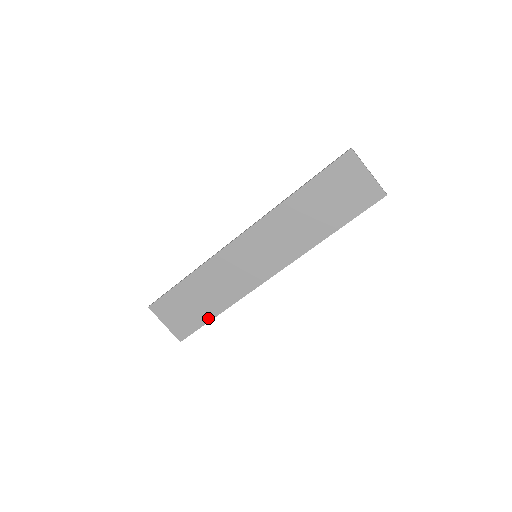
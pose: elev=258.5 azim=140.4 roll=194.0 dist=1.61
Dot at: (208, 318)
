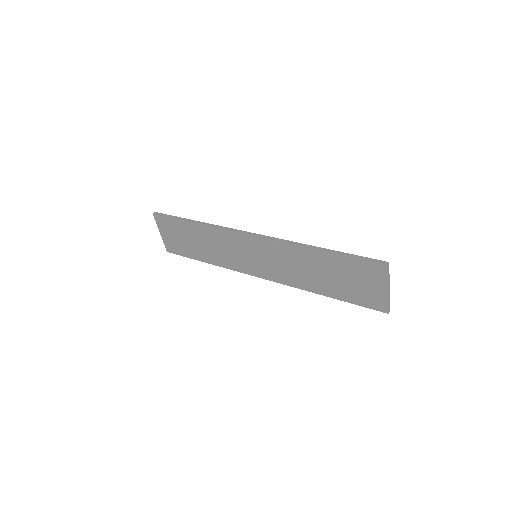
Dot at: (195, 257)
